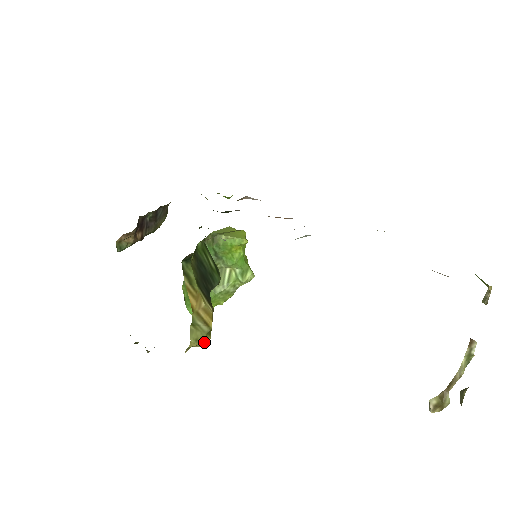
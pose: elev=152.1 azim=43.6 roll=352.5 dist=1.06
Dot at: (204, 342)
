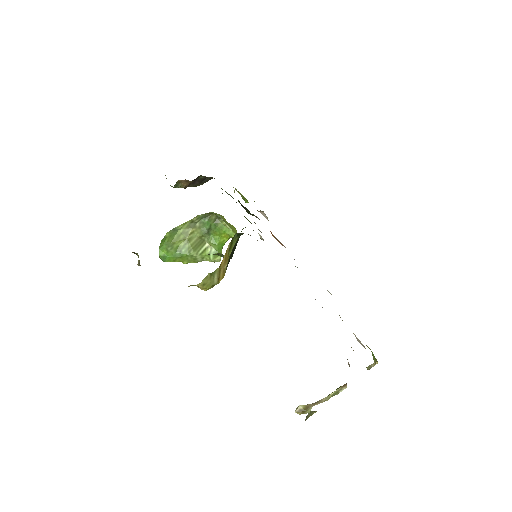
Dot at: (207, 289)
